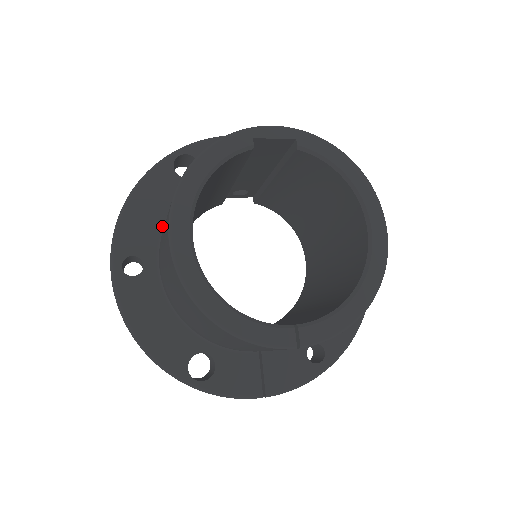
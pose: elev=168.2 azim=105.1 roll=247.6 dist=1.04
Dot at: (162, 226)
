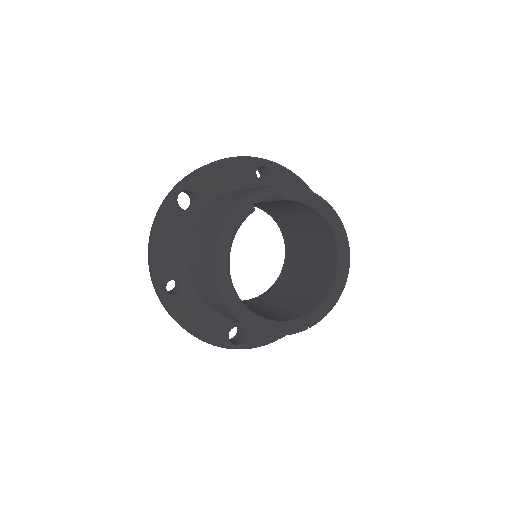
Dot at: (184, 252)
